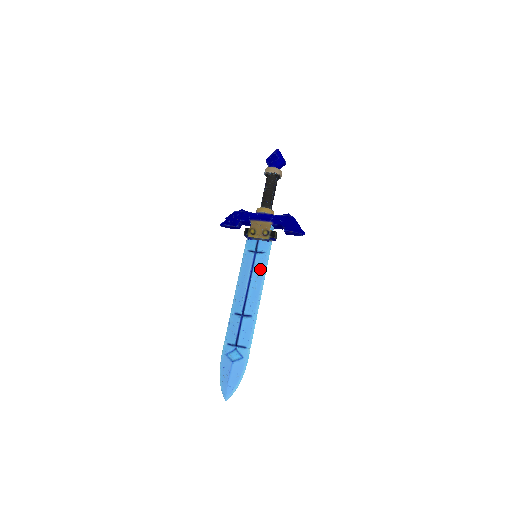
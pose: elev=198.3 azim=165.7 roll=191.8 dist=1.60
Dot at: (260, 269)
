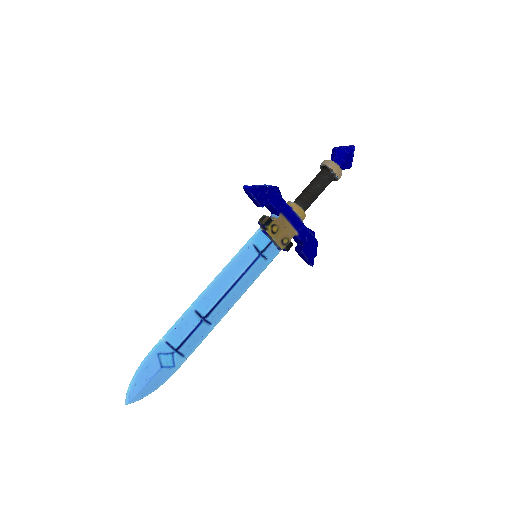
Dot at: (252, 276)
